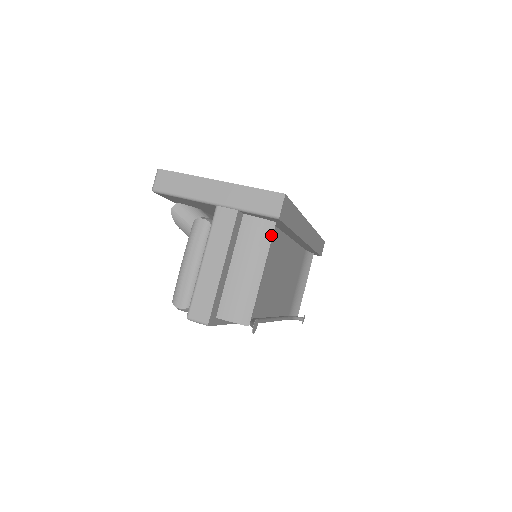
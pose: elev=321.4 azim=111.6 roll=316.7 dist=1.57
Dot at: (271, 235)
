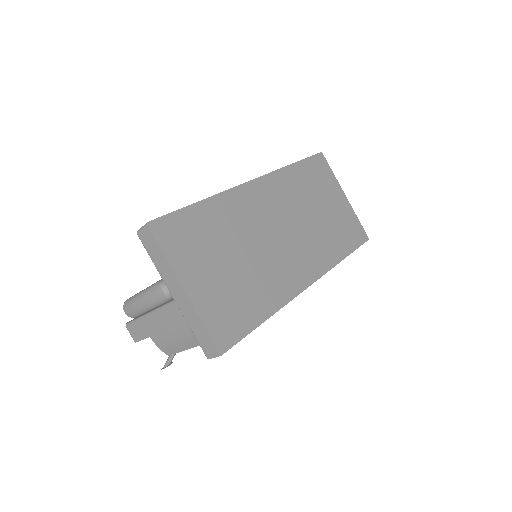
Dot at: occluded
